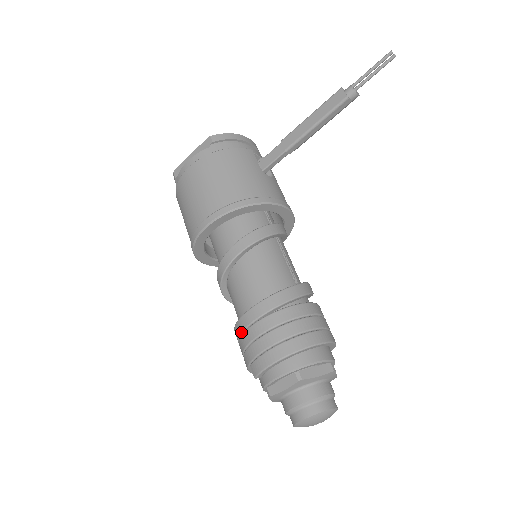
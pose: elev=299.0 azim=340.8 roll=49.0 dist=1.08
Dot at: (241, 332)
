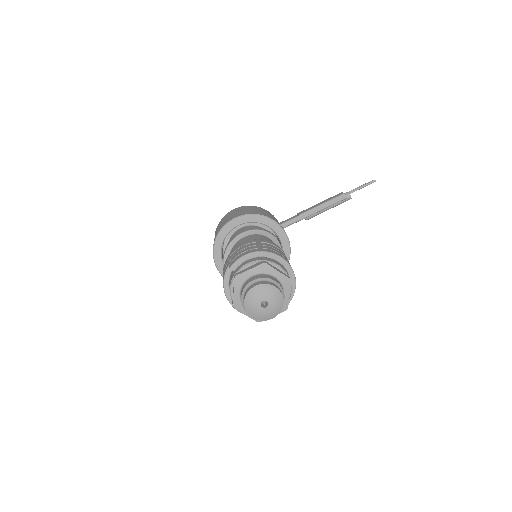
Dot at: (231, 254)
